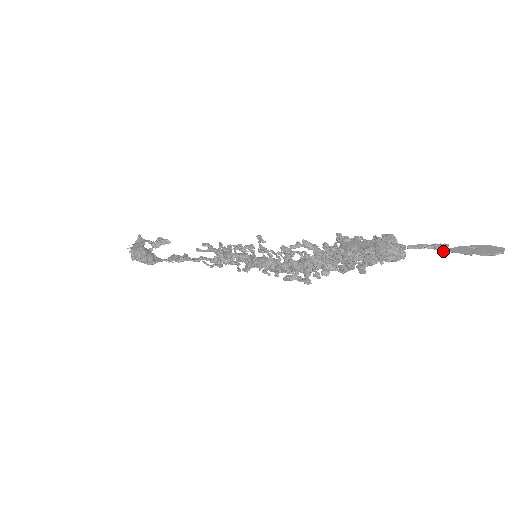
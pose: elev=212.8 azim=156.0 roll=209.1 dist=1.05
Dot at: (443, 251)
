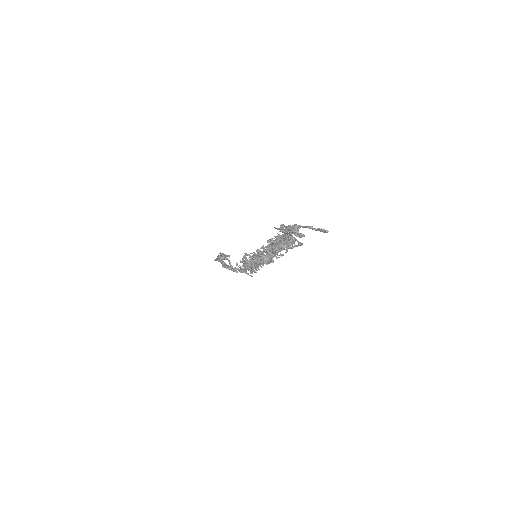
Dot at: (309, 227)
